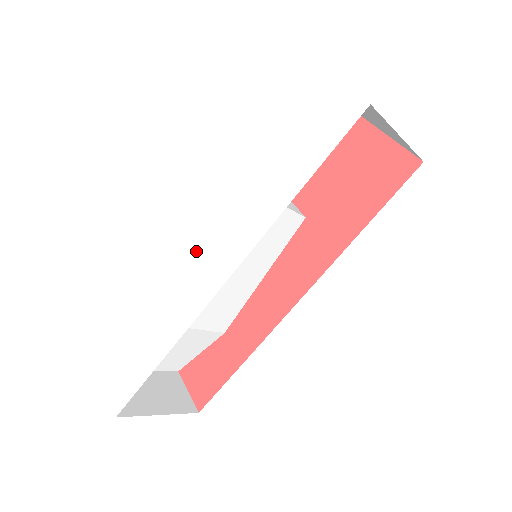
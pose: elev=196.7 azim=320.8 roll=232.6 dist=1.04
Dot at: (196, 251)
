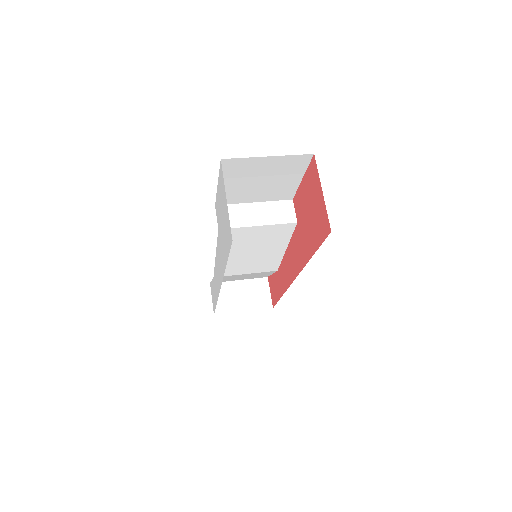
Dot at: (216, 256)
